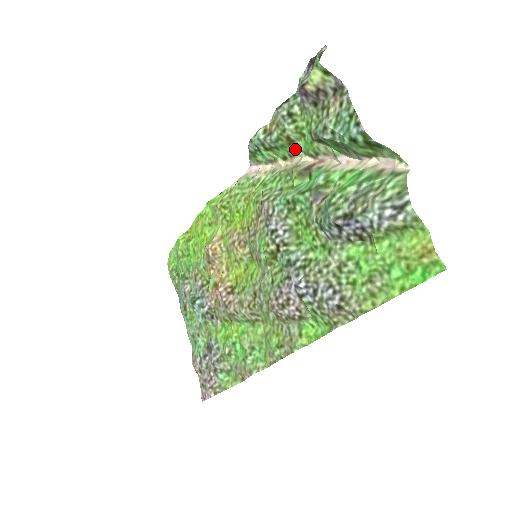
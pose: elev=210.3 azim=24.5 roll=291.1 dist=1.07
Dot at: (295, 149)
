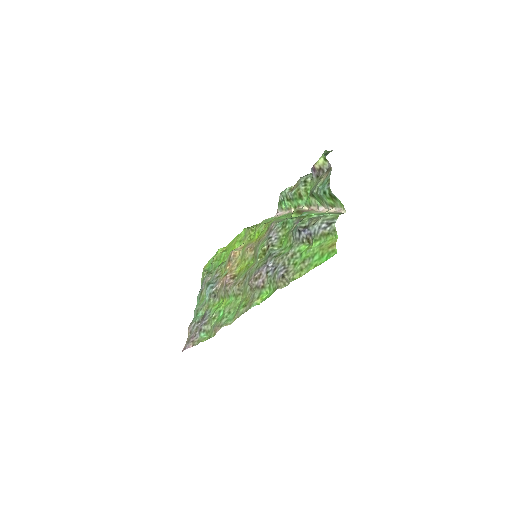
Dot at: (302, 202)
